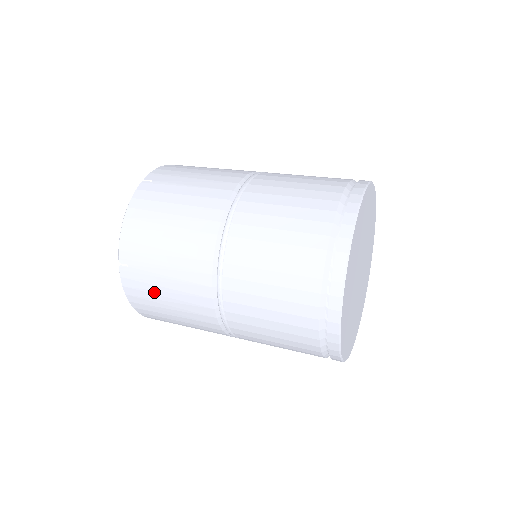
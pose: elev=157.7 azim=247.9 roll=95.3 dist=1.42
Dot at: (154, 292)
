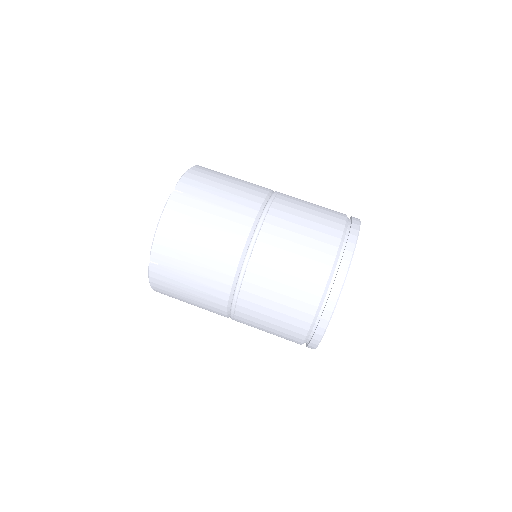
Dot at: (177, 286)
